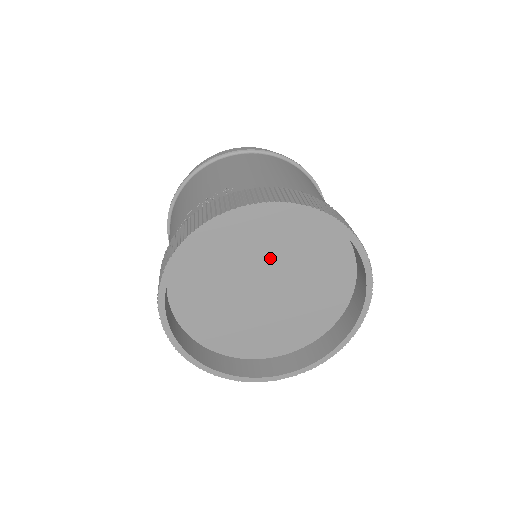
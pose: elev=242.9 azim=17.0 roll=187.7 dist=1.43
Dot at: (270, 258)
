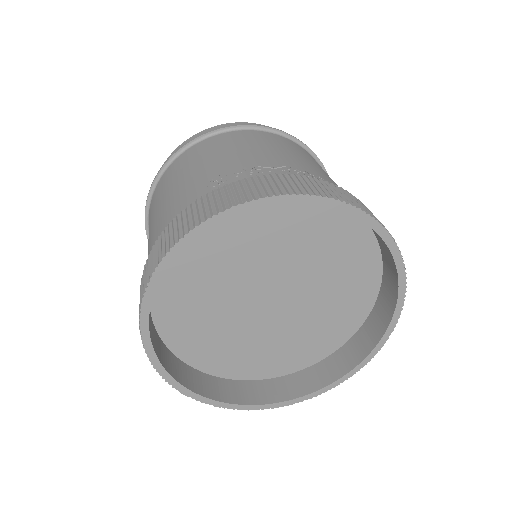
Dot at: (304, 275)
